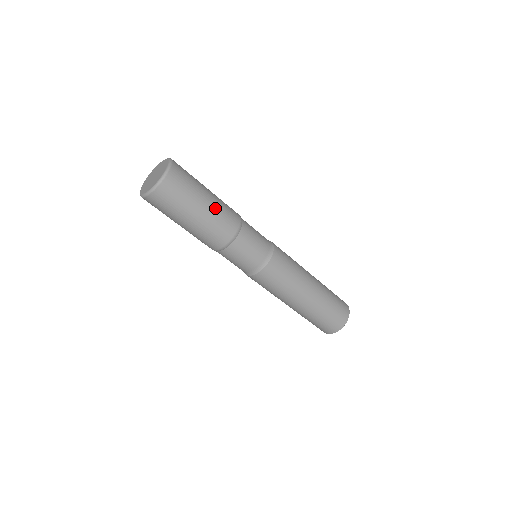
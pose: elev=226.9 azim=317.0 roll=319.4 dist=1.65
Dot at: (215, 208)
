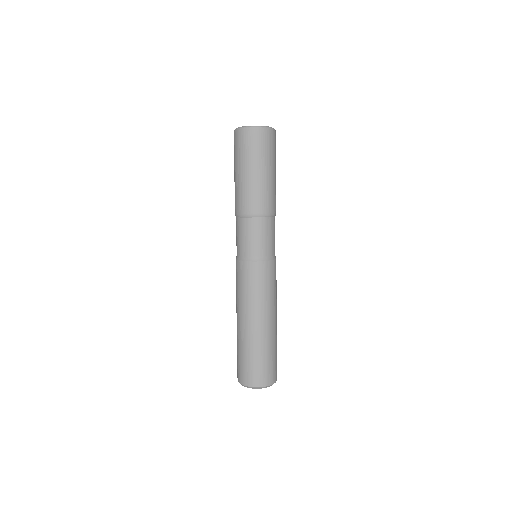
Dot at: occluded
